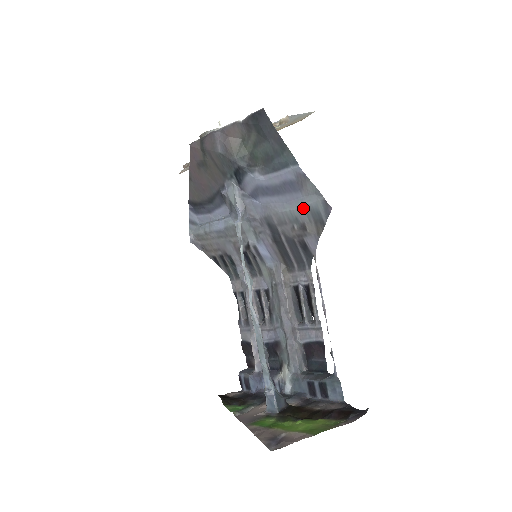
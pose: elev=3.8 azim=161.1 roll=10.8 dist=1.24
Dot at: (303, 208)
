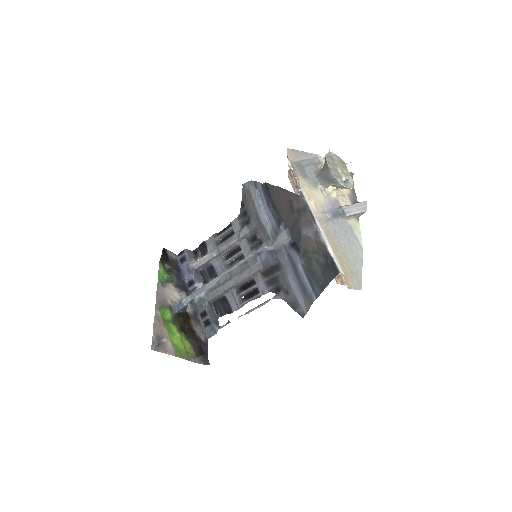
Dot at: (296, 296)
